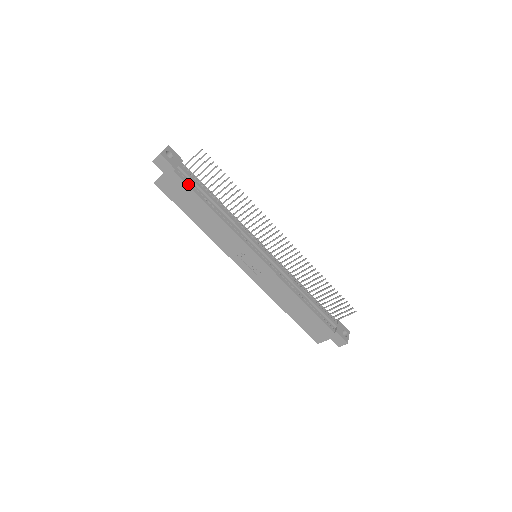
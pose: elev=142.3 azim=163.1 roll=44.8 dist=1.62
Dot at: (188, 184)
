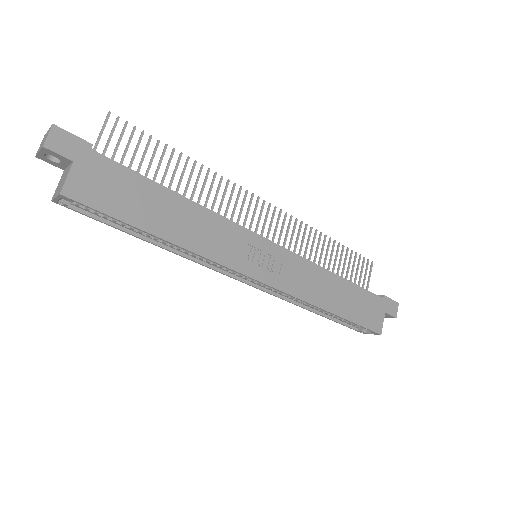
Dot at: (123, 166)
